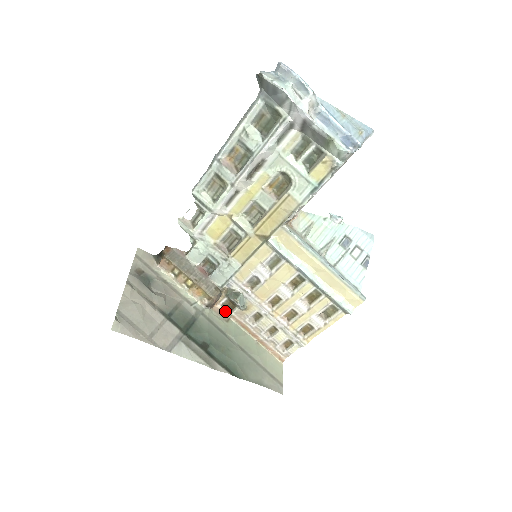
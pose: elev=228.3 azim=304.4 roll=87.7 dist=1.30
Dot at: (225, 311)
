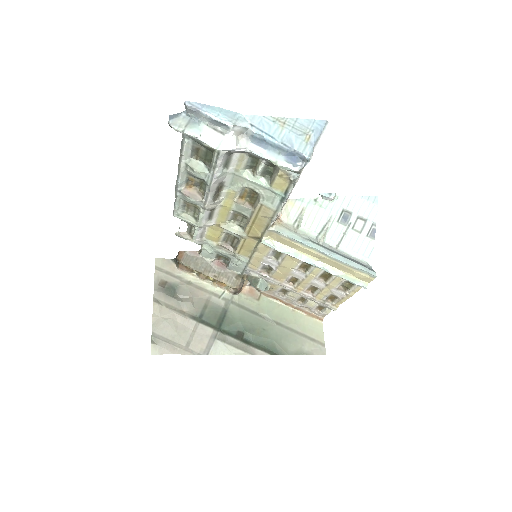
Dot at: (255, 289)
